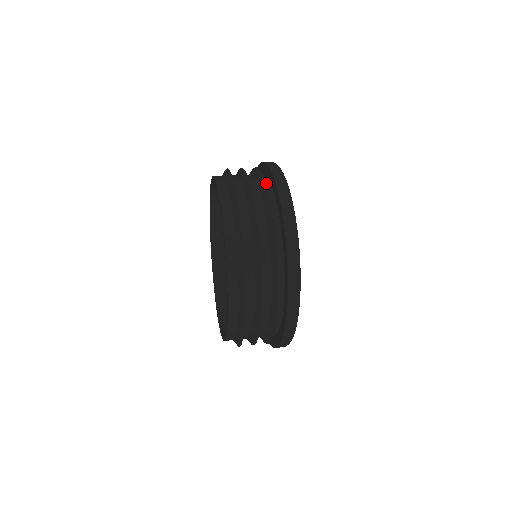
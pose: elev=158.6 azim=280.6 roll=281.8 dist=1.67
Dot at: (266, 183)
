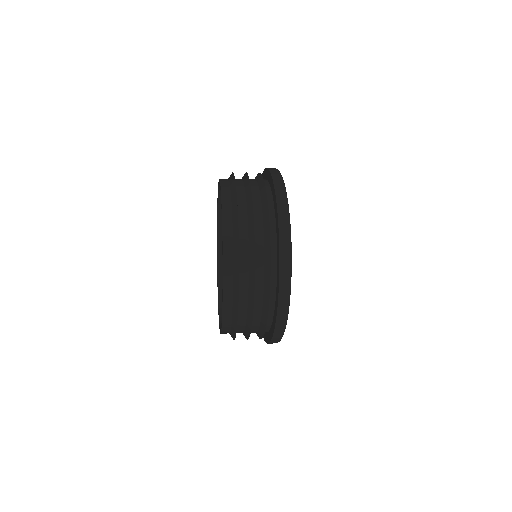
Dot at: occluded
